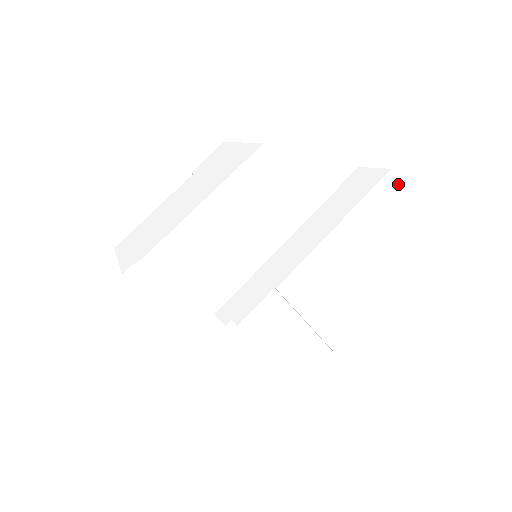
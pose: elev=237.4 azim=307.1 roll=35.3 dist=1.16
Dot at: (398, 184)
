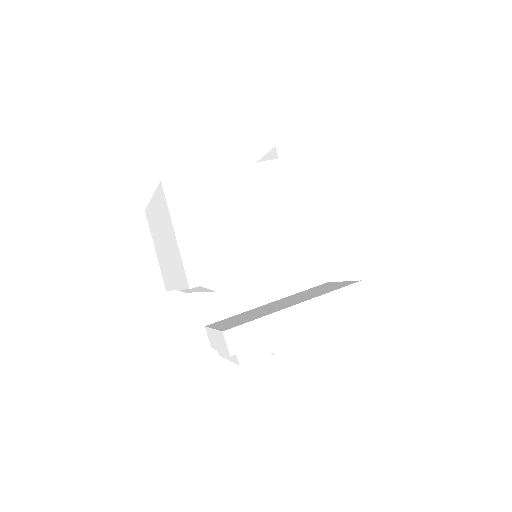
Dot at: occluded
